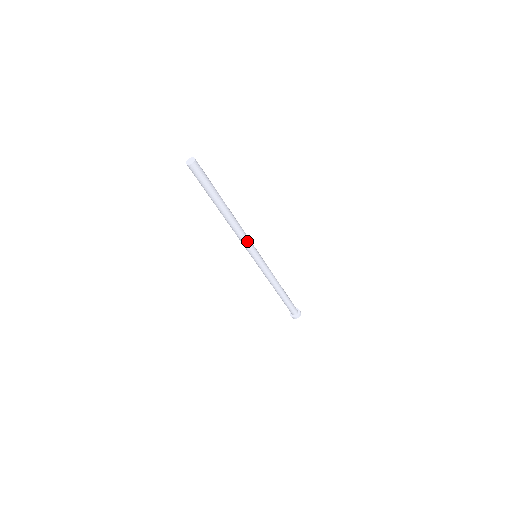
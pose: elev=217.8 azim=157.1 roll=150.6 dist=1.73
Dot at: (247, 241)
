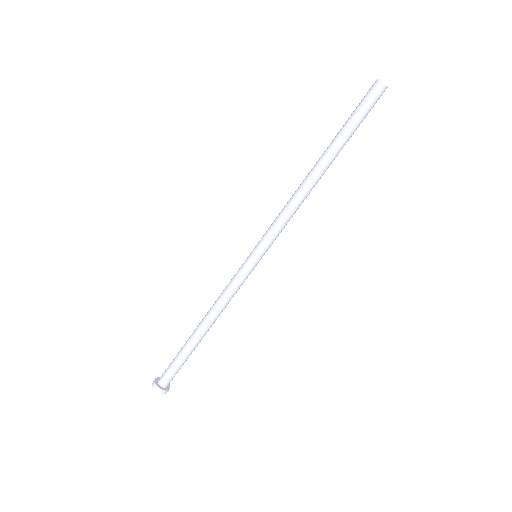
Dot at: (282, 225)
